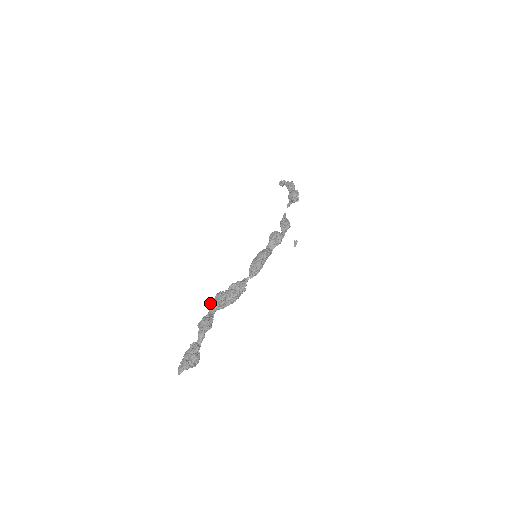
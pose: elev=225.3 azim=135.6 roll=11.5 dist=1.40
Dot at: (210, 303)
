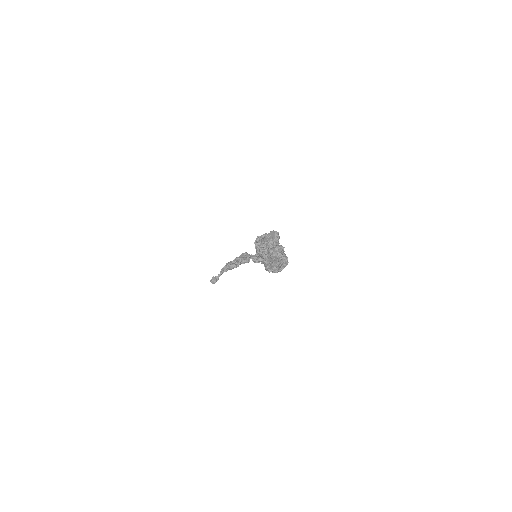
Dot at: (258, 239)
